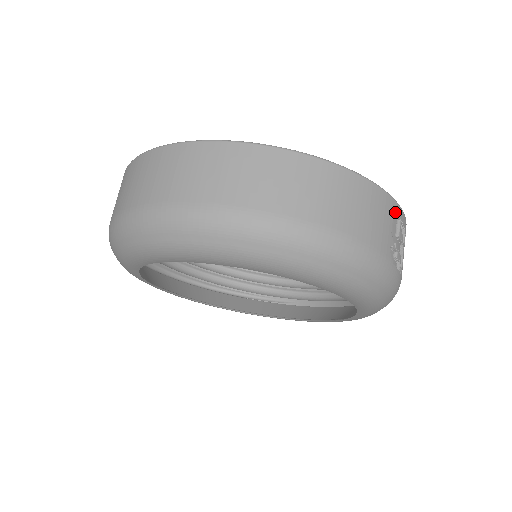
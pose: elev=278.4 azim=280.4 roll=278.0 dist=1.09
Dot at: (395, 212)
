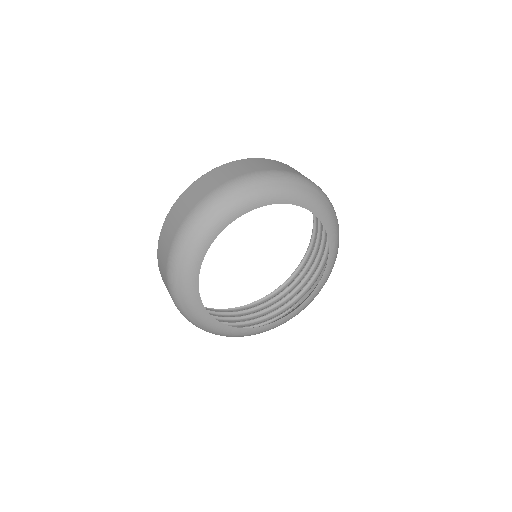
Dot at: occluded
